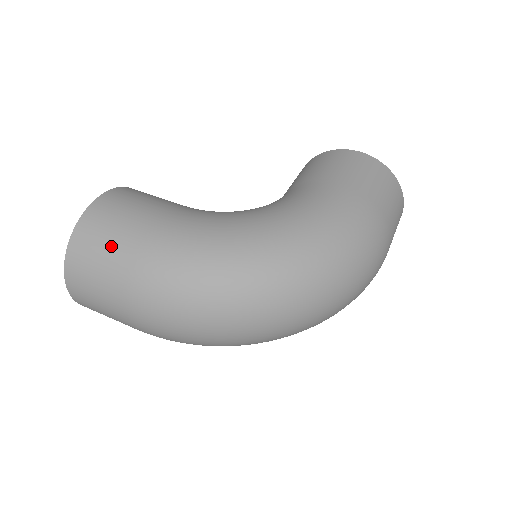
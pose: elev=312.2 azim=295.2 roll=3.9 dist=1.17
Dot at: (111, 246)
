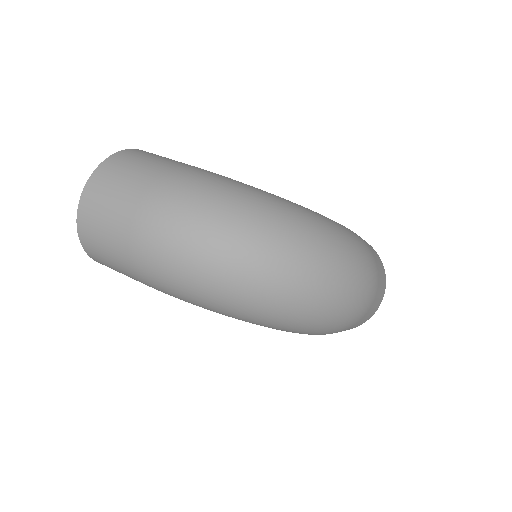
Dot at: (150, 162)
